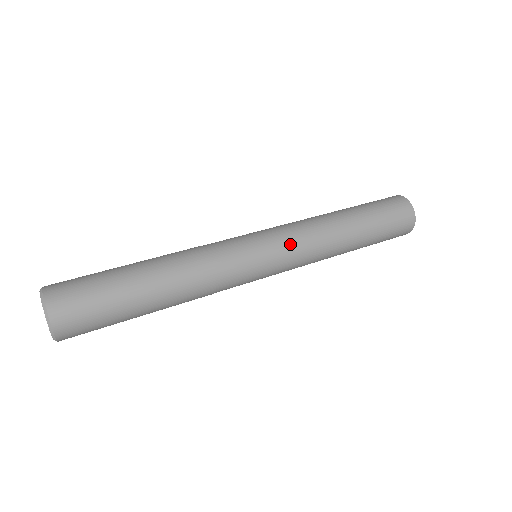
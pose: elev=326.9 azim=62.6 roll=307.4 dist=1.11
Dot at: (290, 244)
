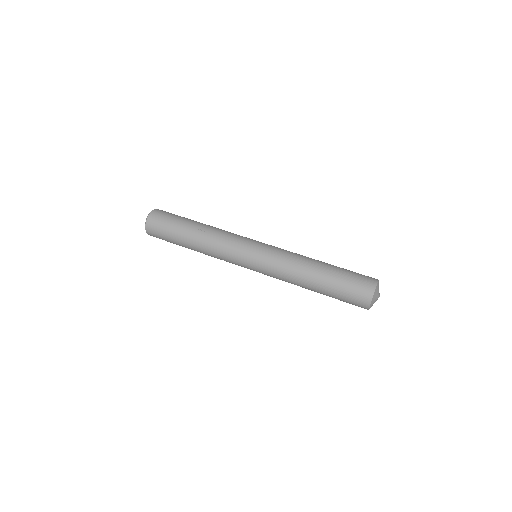
Dot at: (267, 273)
